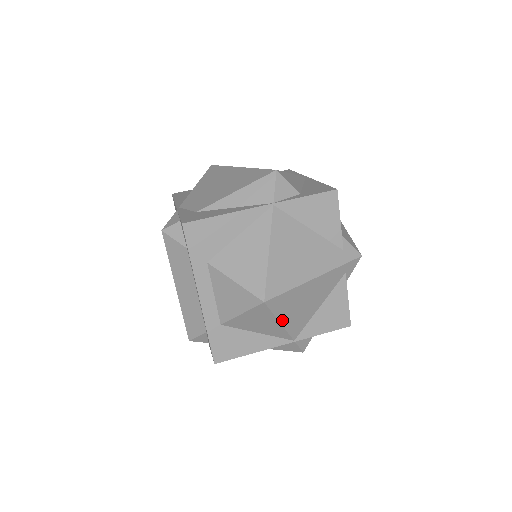
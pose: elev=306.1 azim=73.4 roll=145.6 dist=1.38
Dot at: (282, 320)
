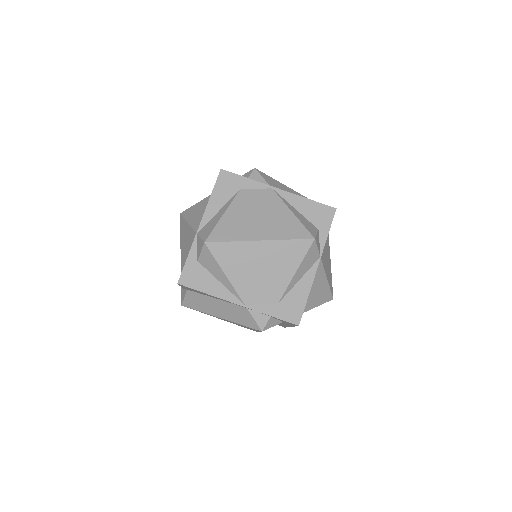
Dot at: occluded
